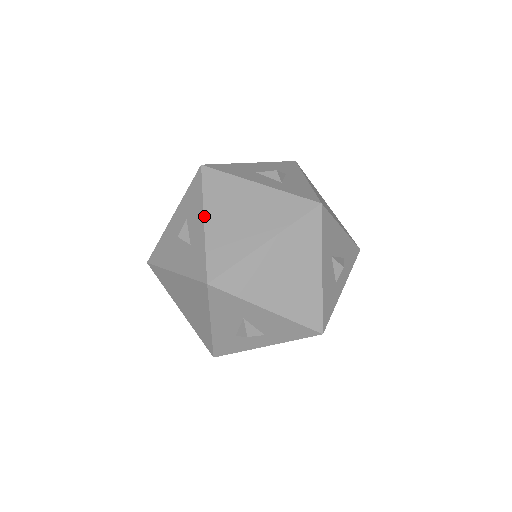
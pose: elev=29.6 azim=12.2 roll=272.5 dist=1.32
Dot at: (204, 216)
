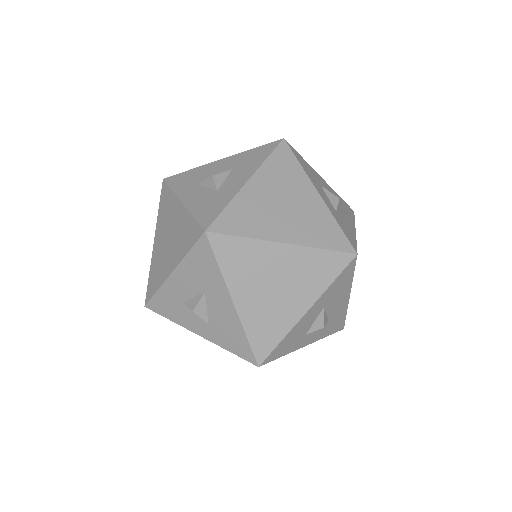
Dot at: (251, 177)
